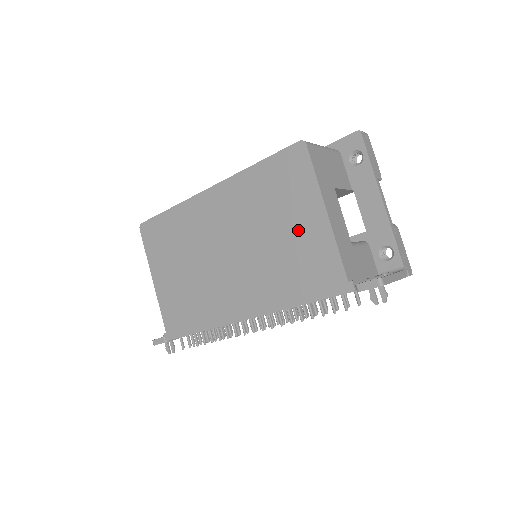
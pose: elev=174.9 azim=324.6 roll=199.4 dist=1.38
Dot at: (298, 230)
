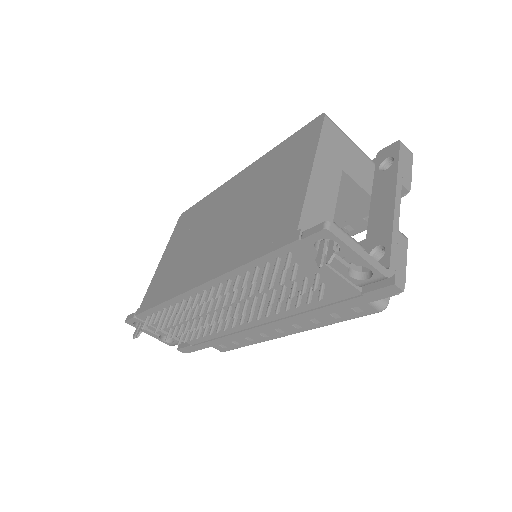
Dot at: (282, 190)
